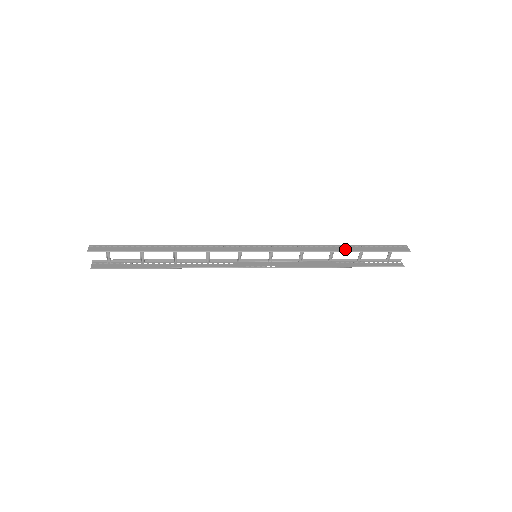
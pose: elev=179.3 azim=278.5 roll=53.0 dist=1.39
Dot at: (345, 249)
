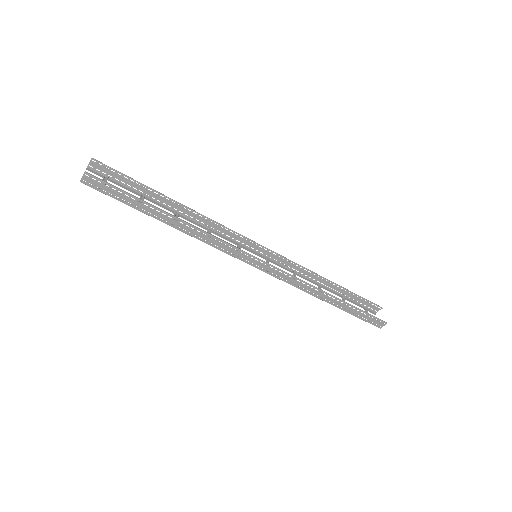
Dot at: (331, 284)
